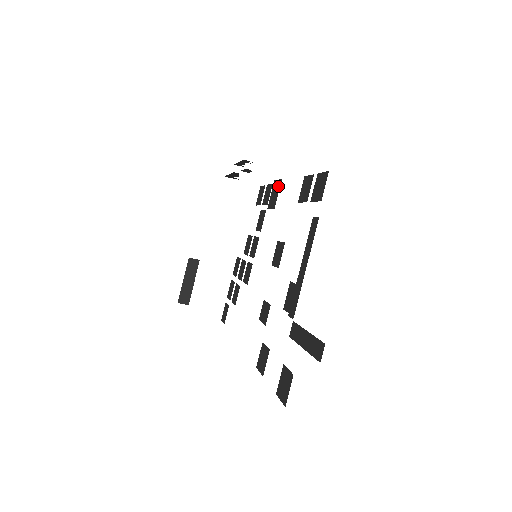
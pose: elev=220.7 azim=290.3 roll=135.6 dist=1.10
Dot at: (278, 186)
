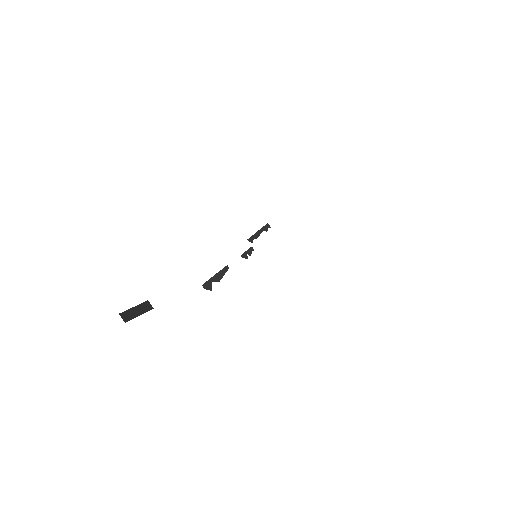
Dot at: occluded
